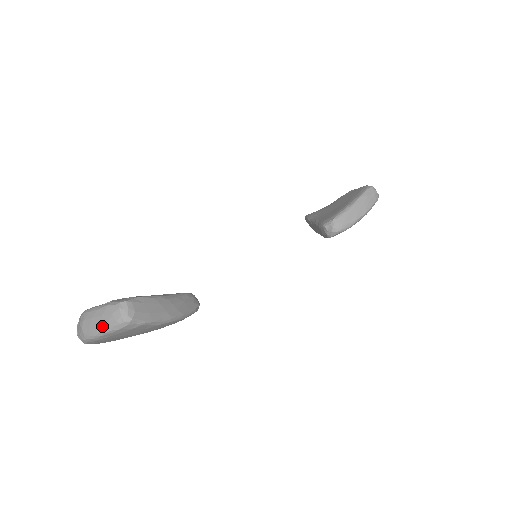
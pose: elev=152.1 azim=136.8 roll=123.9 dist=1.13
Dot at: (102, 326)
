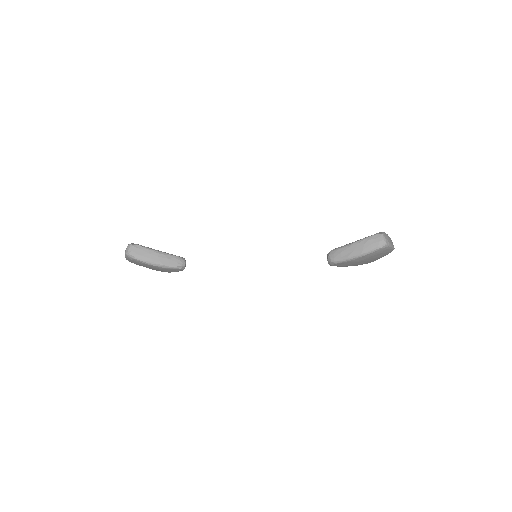
Dot at: occluded
